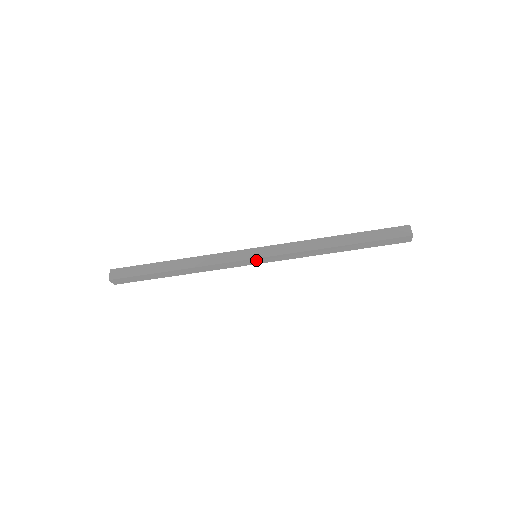
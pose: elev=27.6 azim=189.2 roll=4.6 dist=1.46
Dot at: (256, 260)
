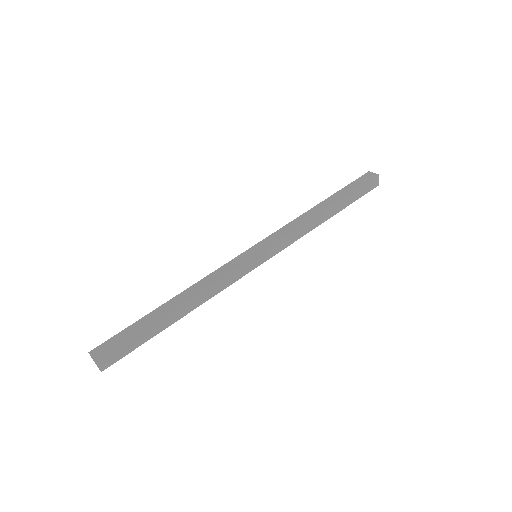
Dot at: (259, 262)
